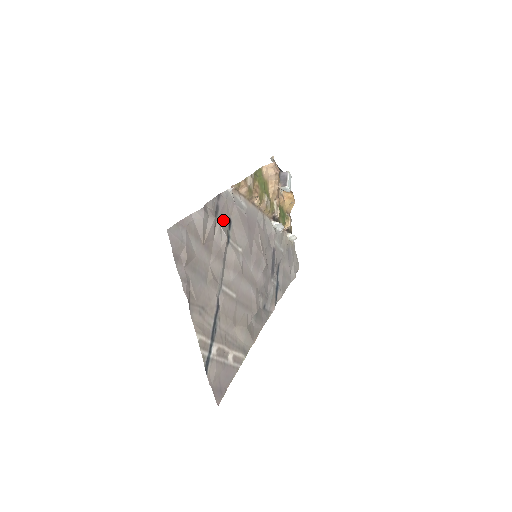
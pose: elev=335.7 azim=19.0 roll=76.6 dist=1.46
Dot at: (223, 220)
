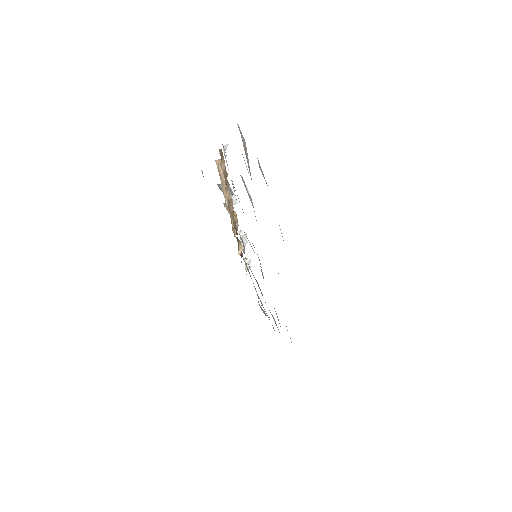
Dot at: occluded
